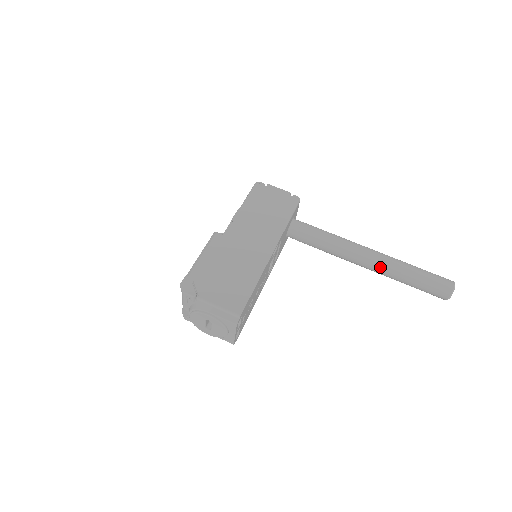
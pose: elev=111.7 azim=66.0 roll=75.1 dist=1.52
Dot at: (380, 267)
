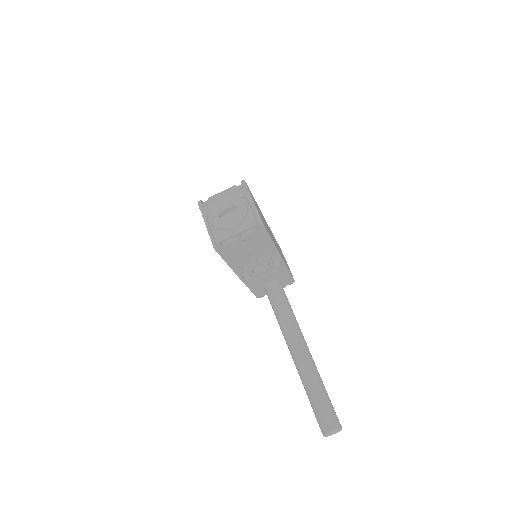
Dot at: (308, 361)
